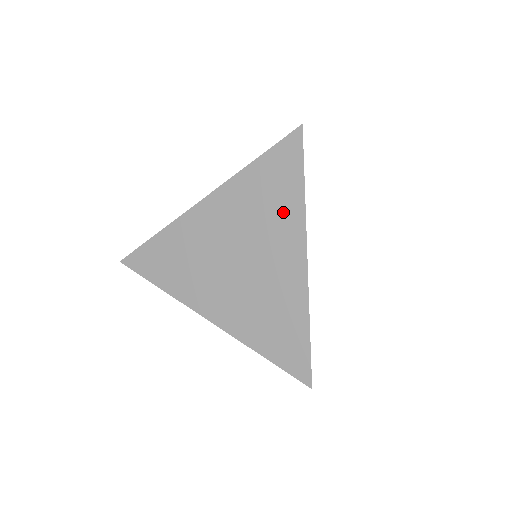
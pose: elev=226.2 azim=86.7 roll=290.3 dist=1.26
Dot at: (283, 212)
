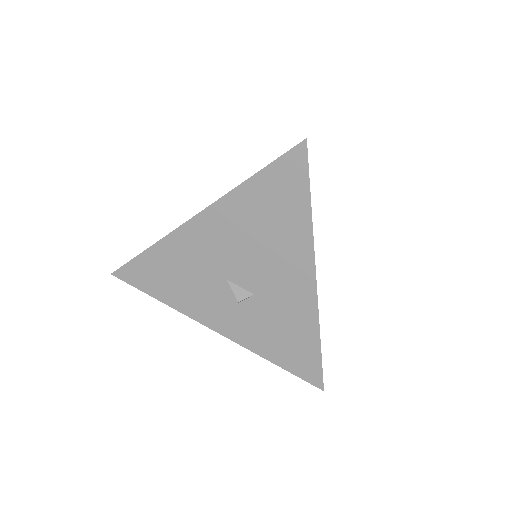
Dot at: occluded
